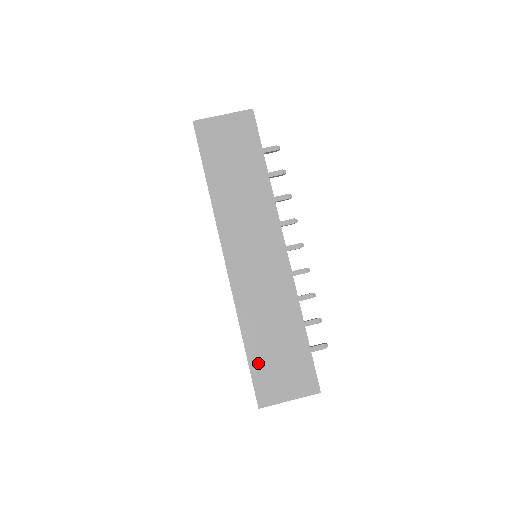
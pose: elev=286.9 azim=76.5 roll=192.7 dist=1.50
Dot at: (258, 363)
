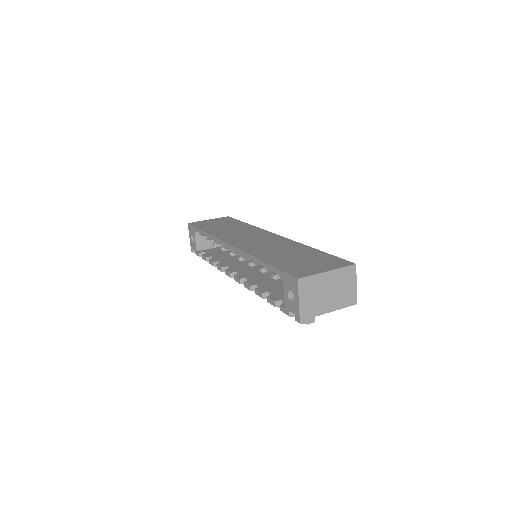
Dot at: (282, 264)
